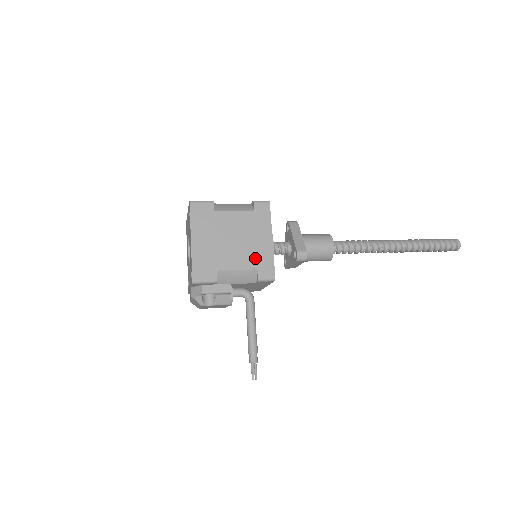
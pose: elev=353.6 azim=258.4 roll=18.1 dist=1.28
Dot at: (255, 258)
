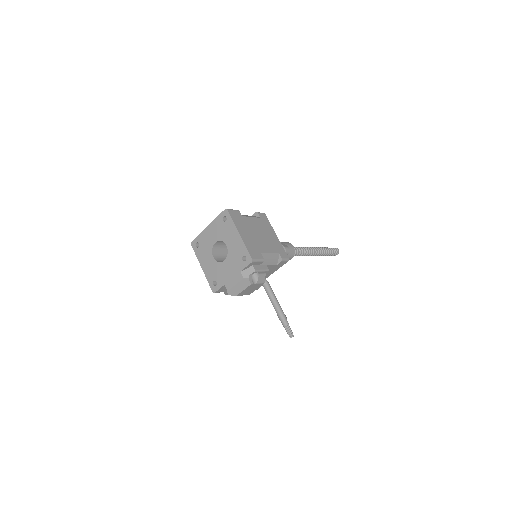
Dot at: (274, 246)
